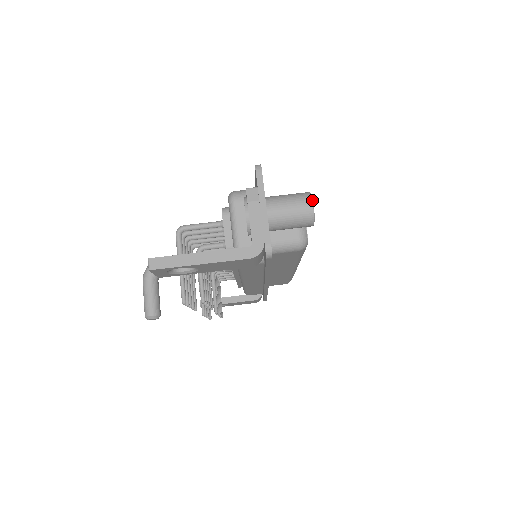
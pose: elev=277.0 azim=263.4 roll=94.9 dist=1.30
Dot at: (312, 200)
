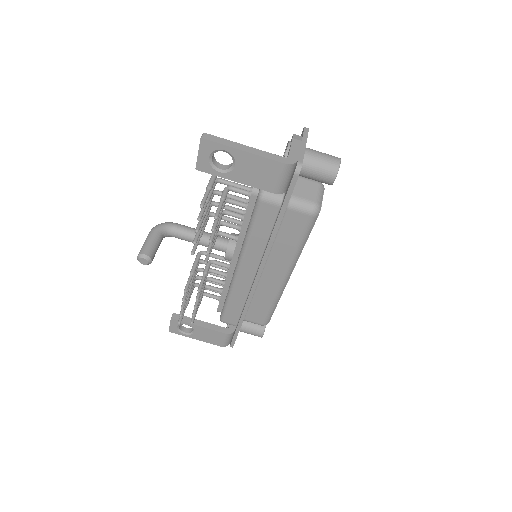
Dot at: (340, 159)
